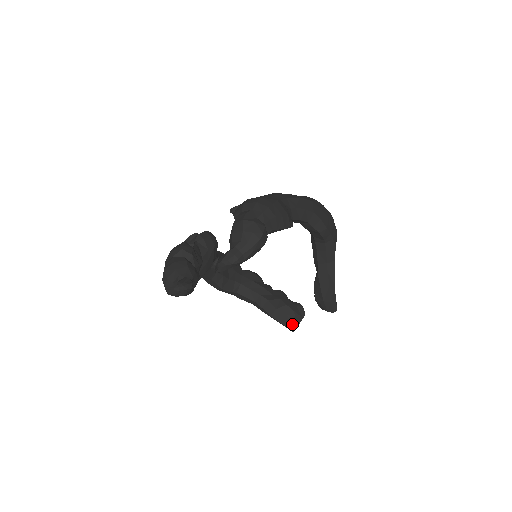
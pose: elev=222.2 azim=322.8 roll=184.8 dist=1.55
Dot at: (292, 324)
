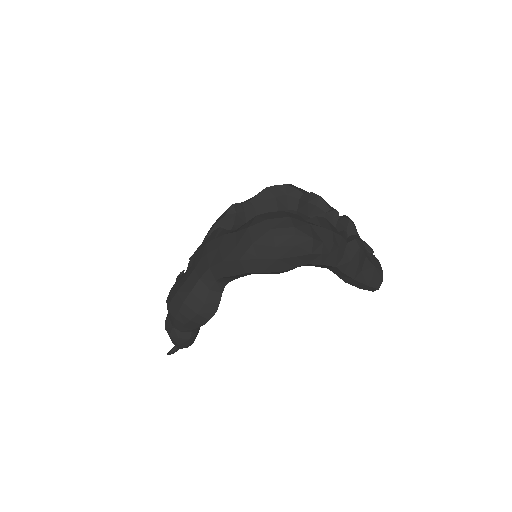
Dot at: occluded
